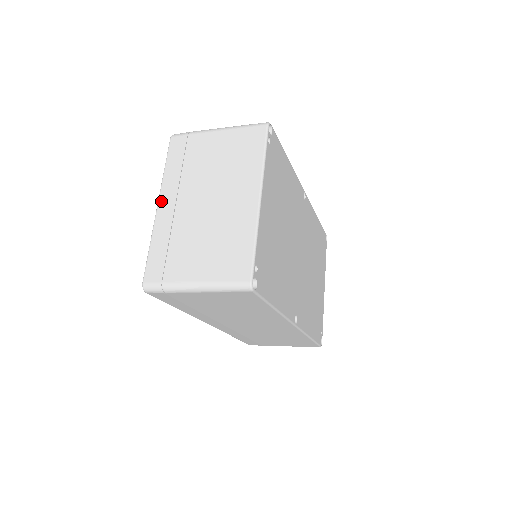
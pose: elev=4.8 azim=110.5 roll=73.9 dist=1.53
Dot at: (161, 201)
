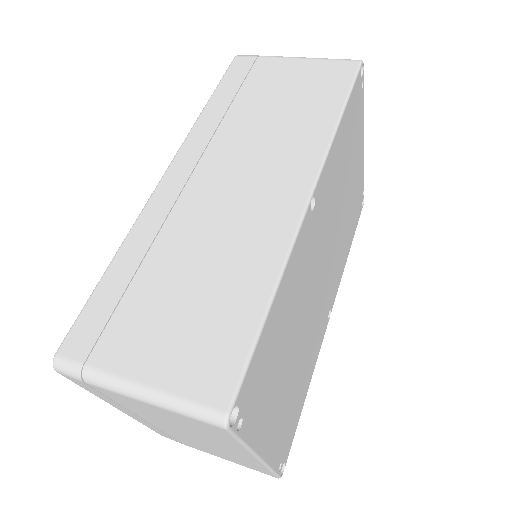
Dot at: (120, 410)
